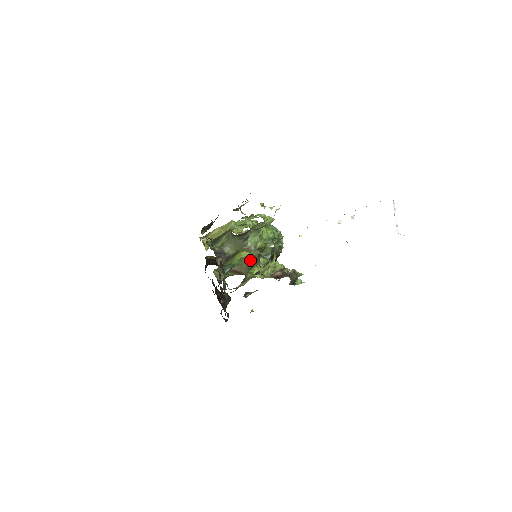
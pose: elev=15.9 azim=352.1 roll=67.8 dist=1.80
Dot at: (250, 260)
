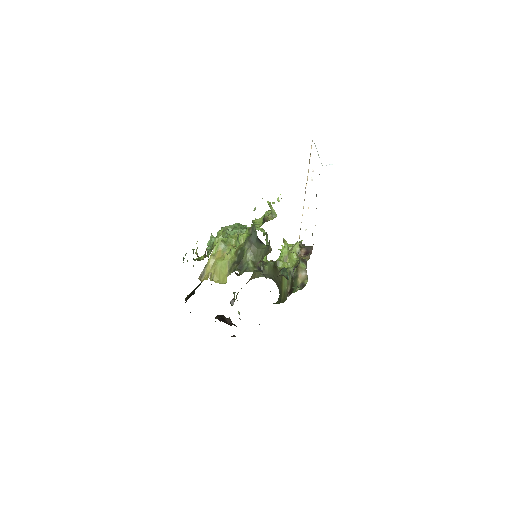
Dot at: occluded
